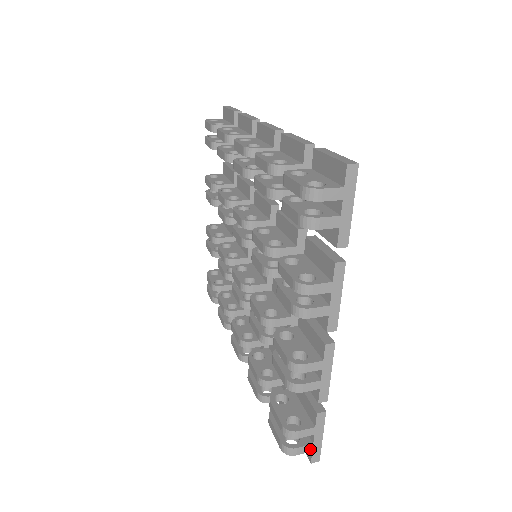
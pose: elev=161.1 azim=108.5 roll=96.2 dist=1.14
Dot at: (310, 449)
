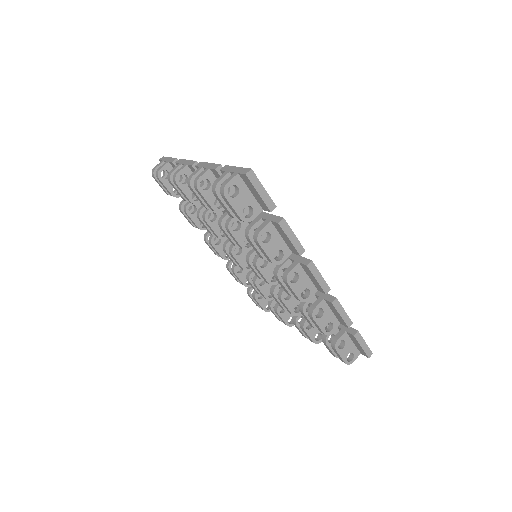
Dot at: occluded
